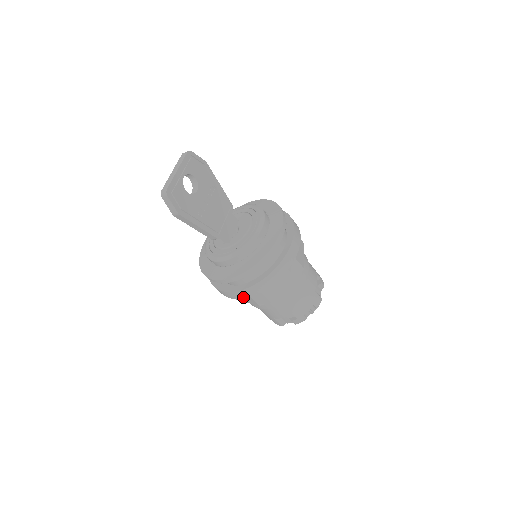
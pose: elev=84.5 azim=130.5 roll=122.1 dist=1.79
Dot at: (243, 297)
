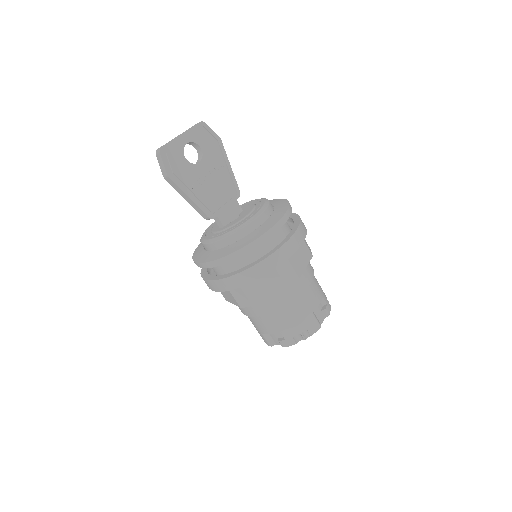
Dot at: (221, 290)
